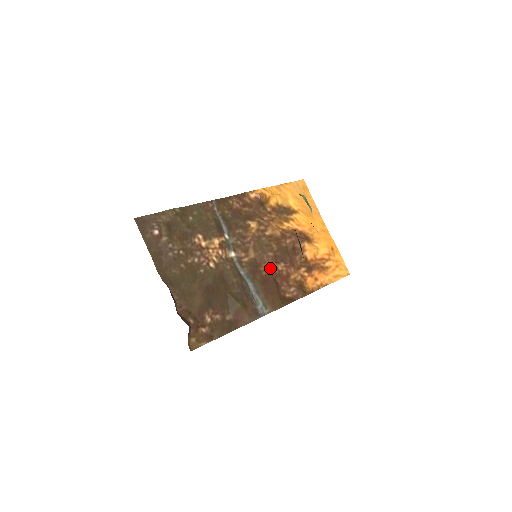
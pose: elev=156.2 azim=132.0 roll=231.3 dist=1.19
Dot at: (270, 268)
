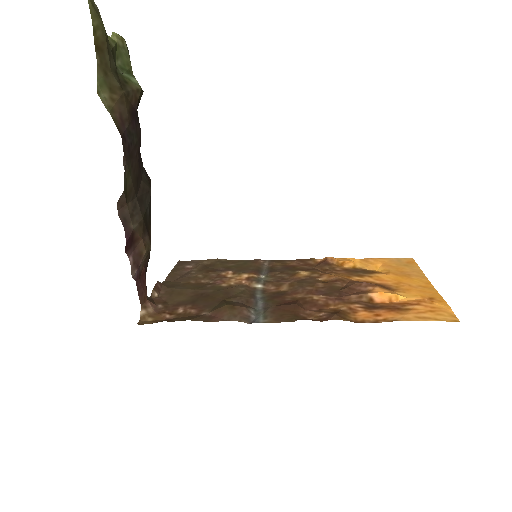
Dot at: (301, 297)
